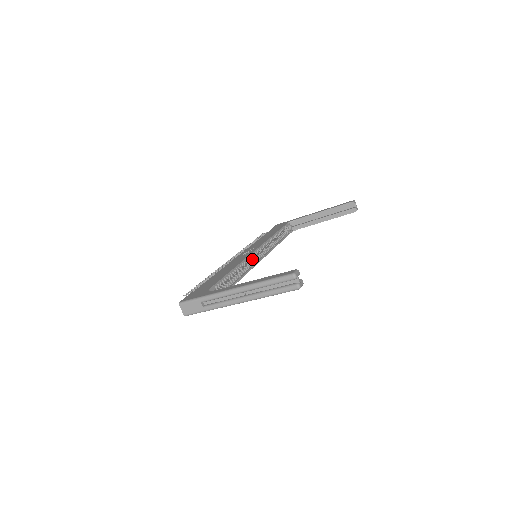
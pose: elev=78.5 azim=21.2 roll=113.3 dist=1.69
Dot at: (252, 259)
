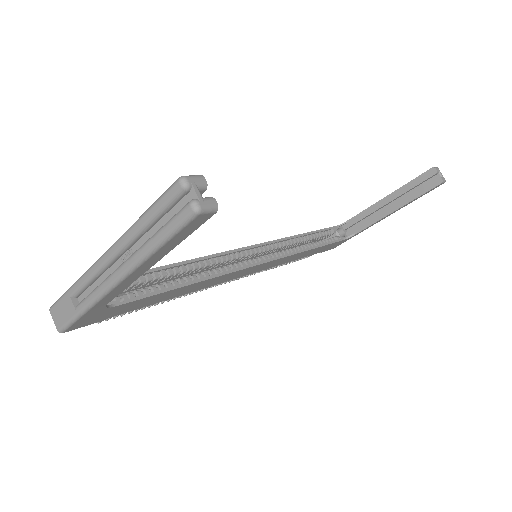
Dot at: (248, 260)
